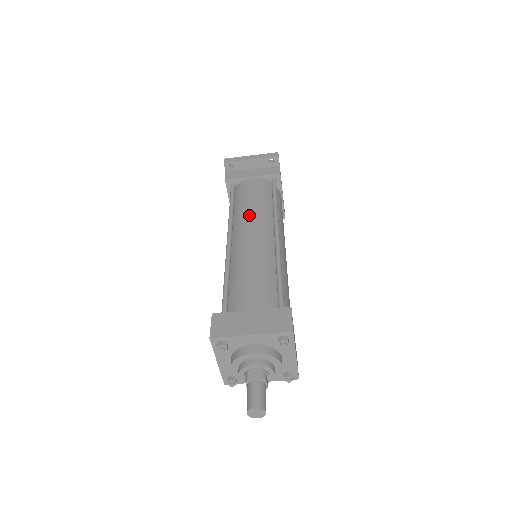
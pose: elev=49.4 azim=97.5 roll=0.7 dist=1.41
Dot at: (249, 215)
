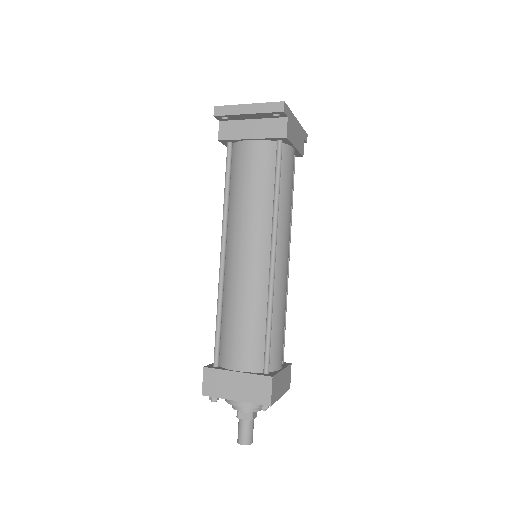
Dot at: (243, 220)
